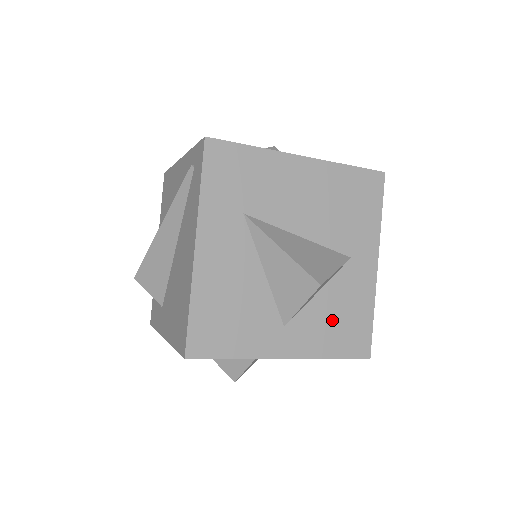
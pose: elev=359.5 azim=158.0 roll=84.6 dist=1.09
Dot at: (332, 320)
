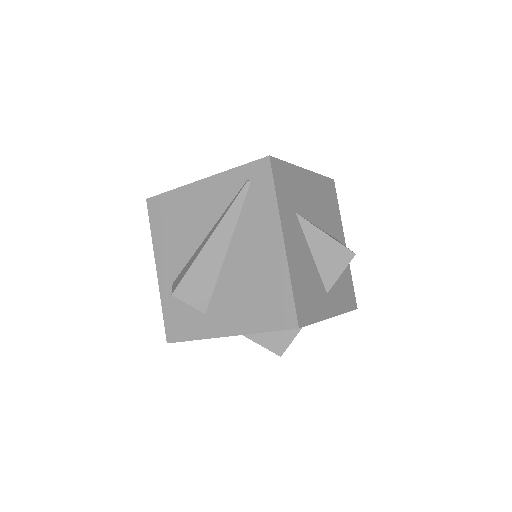
Dot at: (341, 285)
